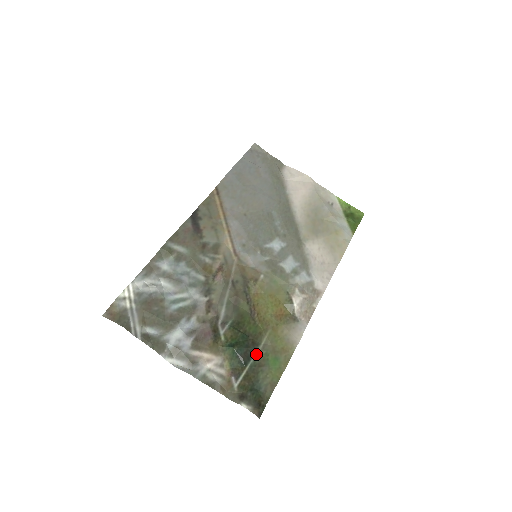
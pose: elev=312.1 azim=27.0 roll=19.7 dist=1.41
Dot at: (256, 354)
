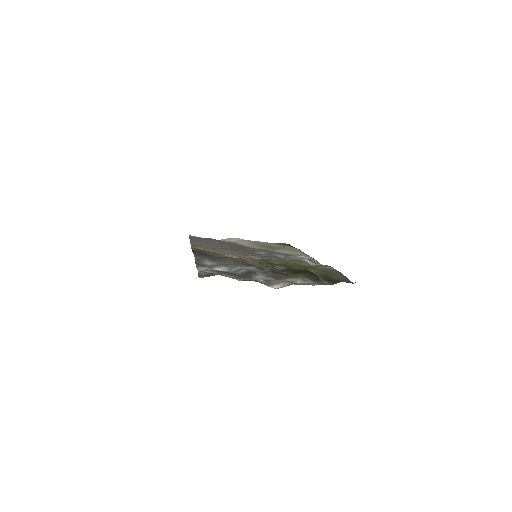
Dot at: (317, 275)
